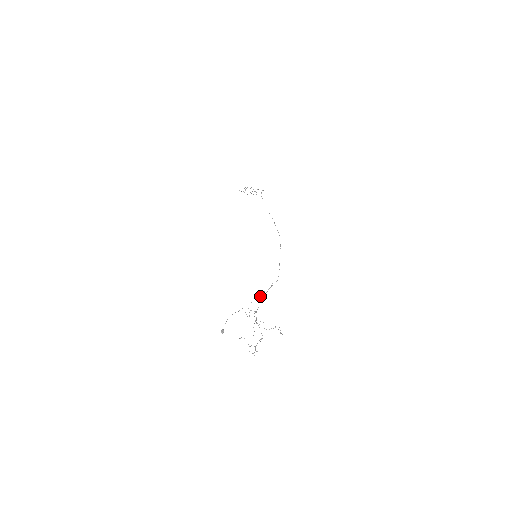
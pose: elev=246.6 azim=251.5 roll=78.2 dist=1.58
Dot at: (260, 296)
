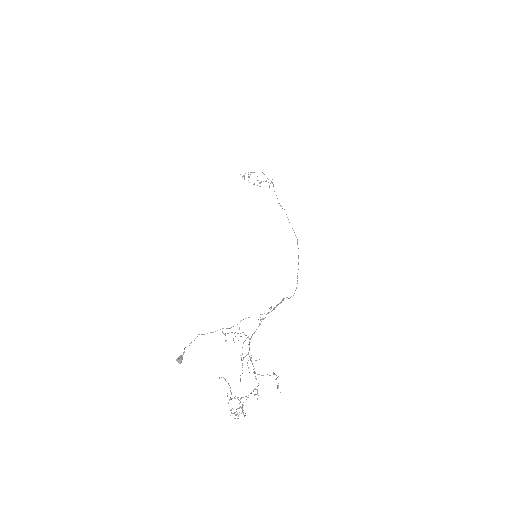
Dot at: occluded
